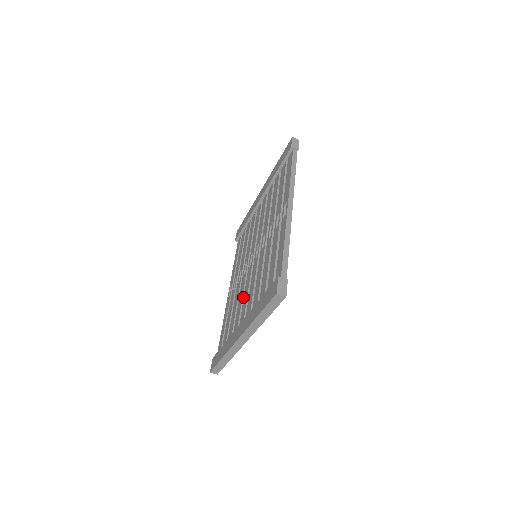
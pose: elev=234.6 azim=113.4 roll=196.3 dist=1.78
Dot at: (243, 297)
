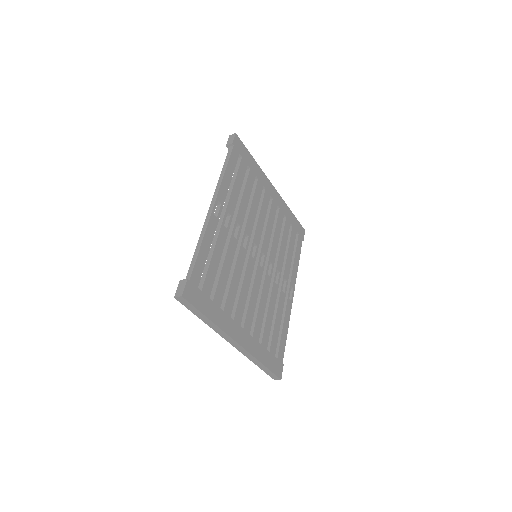
Dot at: (257, 300)
